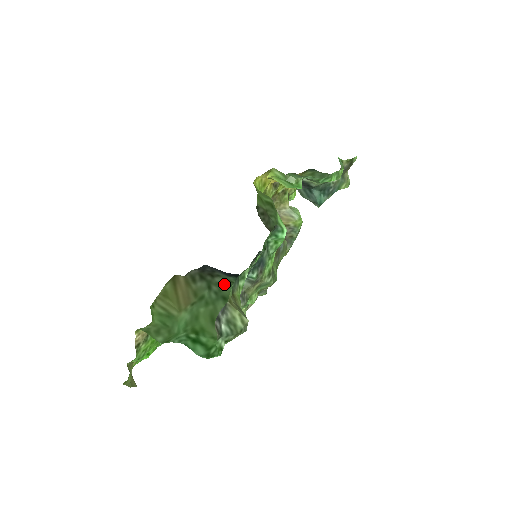
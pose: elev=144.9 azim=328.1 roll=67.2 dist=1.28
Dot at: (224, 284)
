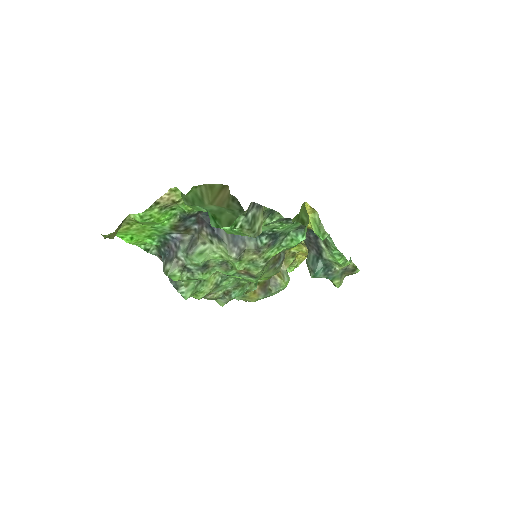
Dot at: occluded
